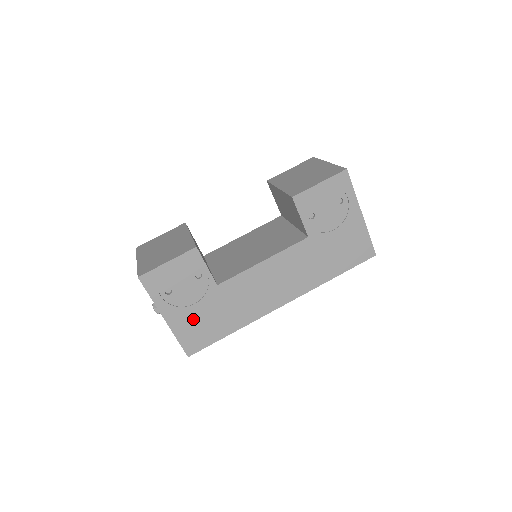
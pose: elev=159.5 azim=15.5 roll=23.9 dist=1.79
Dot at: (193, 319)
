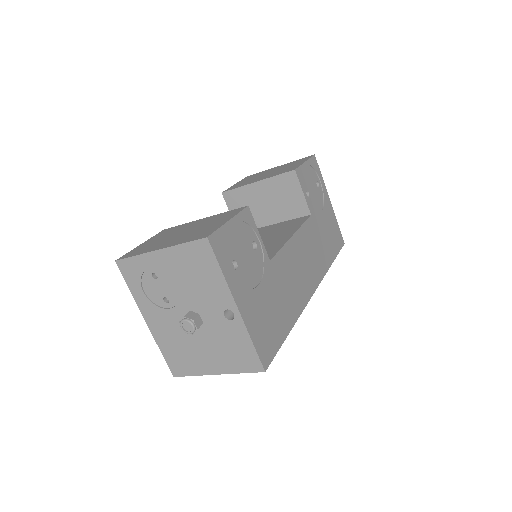
Dot at: (260, 309)
